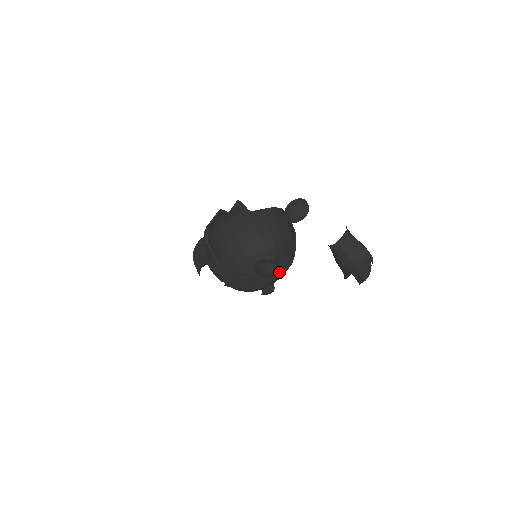
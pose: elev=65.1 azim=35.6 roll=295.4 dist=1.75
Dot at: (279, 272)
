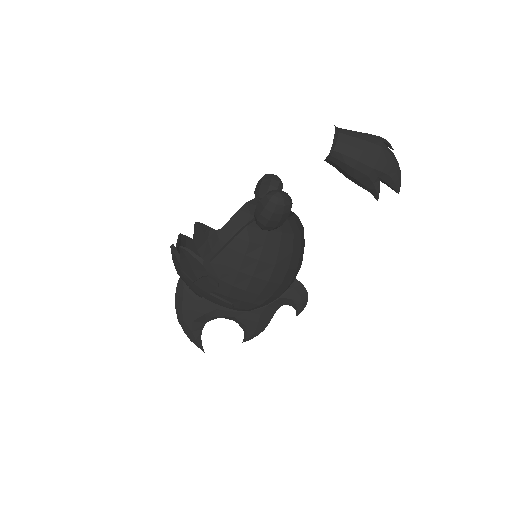
Dot at: (295, 230)
